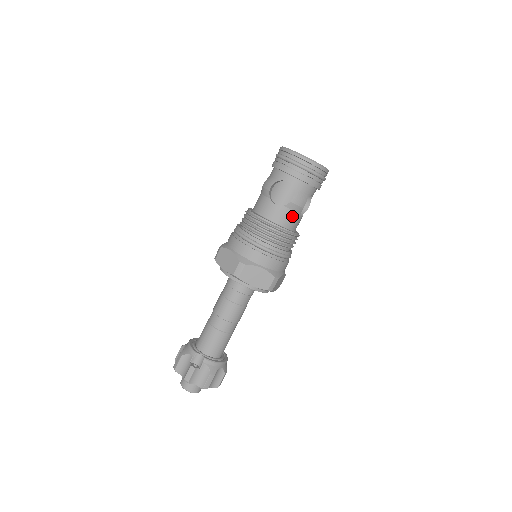
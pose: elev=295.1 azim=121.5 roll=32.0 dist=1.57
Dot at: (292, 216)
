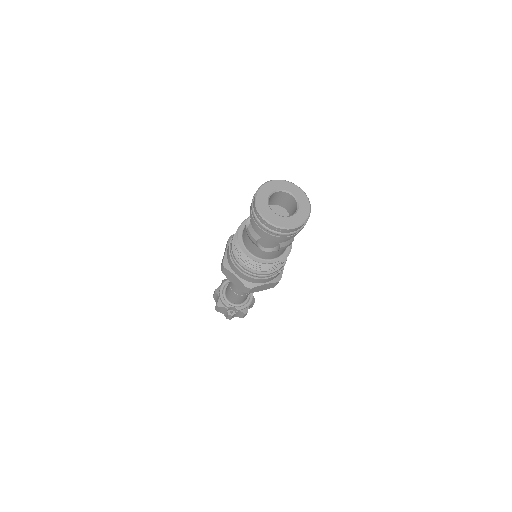
Dot at: (282, 250)
